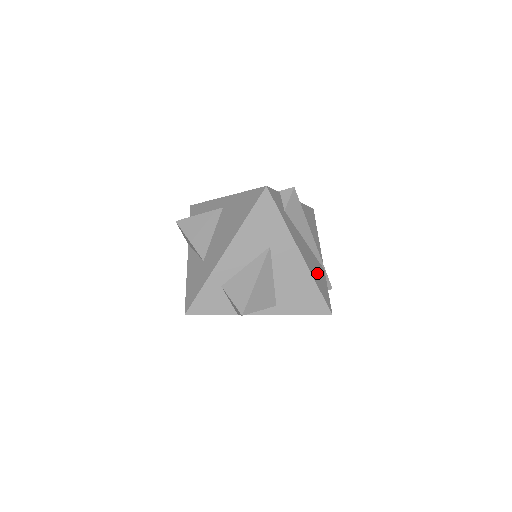
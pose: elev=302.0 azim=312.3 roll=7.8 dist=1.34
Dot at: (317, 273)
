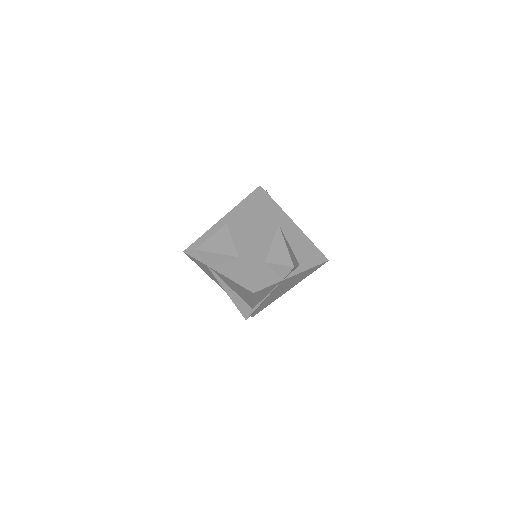
Dot at: occluded
